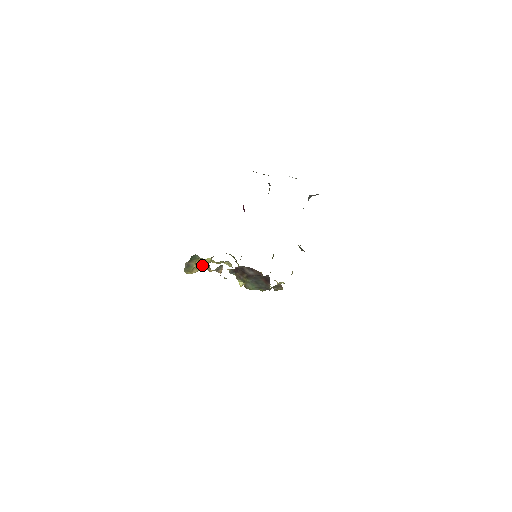
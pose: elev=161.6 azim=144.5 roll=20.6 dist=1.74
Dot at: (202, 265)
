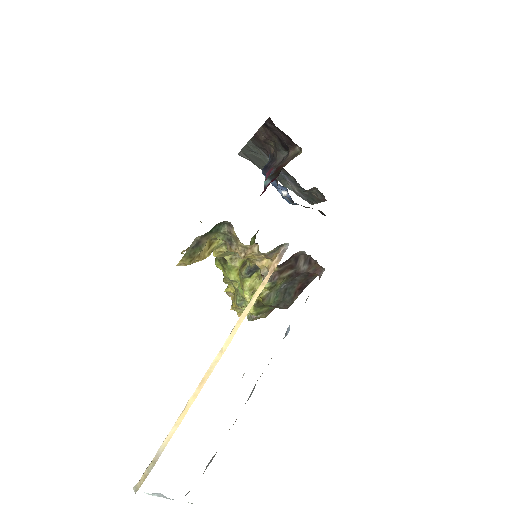
Dot at: (205, 251)
